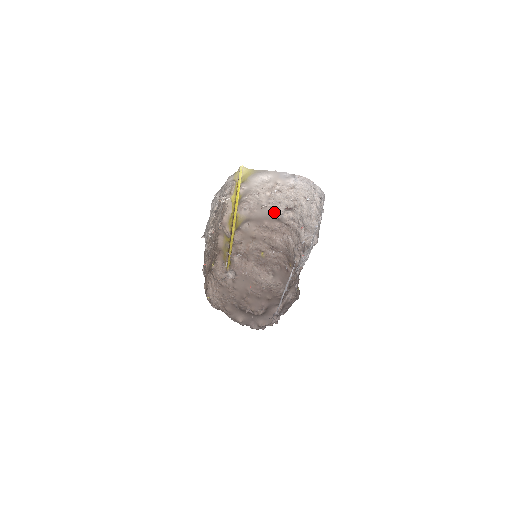
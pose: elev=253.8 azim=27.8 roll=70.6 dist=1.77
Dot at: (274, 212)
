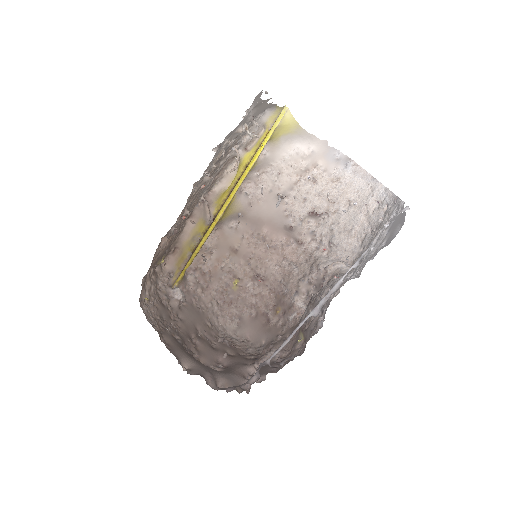
Dot at: (289, 214)
